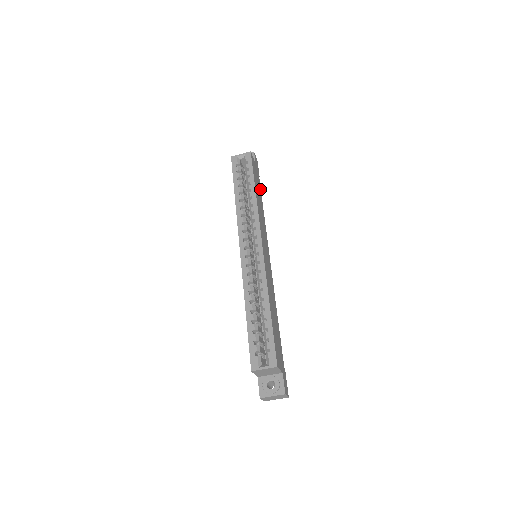
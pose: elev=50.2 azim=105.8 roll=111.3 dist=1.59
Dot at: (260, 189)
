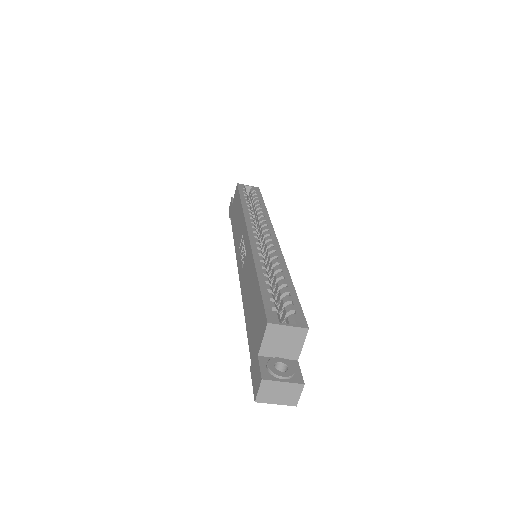
Dot at: occluded
